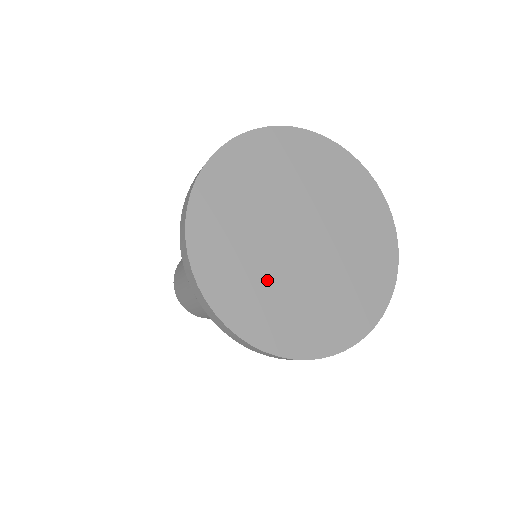
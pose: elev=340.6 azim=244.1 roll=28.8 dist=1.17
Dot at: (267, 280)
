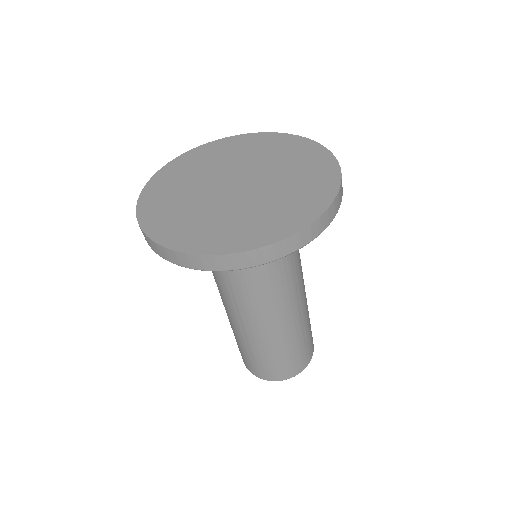
Dot at: (187, 201)
